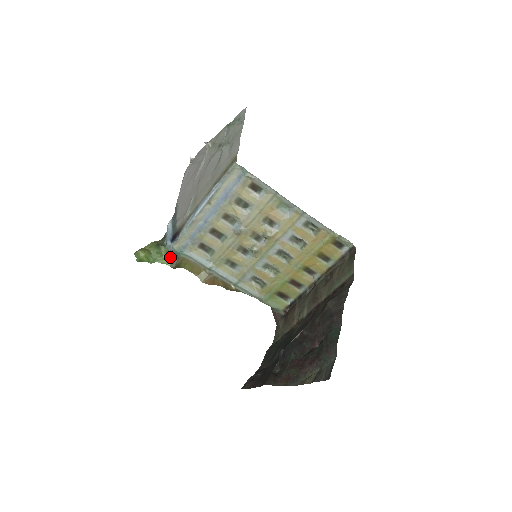
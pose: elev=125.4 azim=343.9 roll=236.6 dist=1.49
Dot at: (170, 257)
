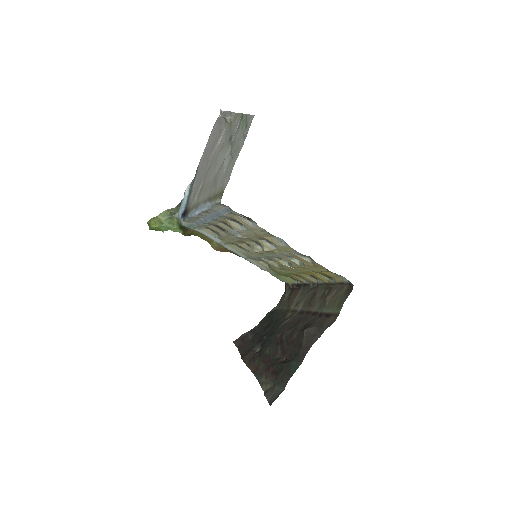
Dot at: (182, 228)
